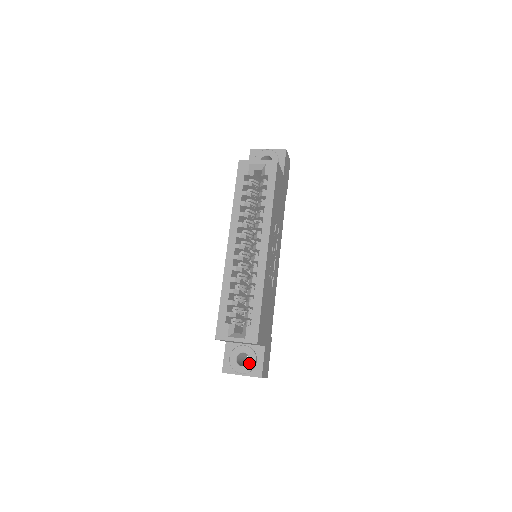
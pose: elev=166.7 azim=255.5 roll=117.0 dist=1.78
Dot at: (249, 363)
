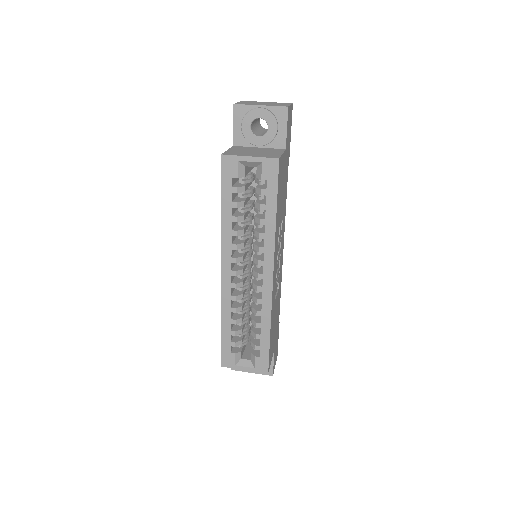
Dot at: occluded
